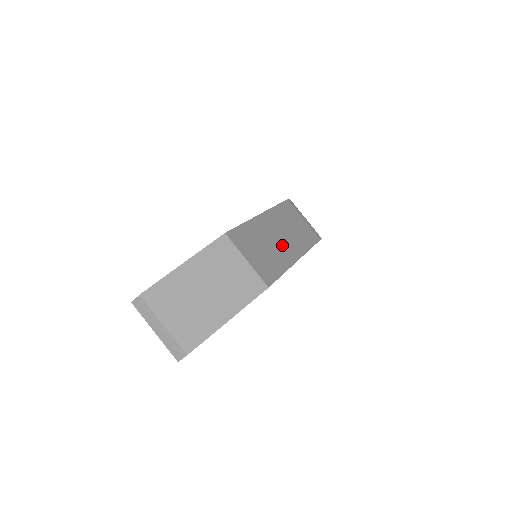
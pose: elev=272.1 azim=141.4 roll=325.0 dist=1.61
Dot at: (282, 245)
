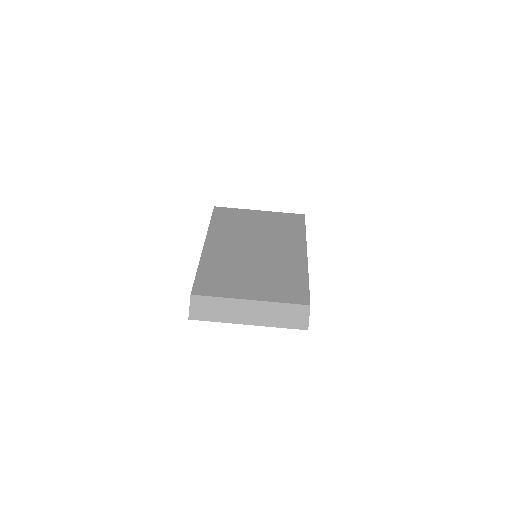
Dot at: occluded
